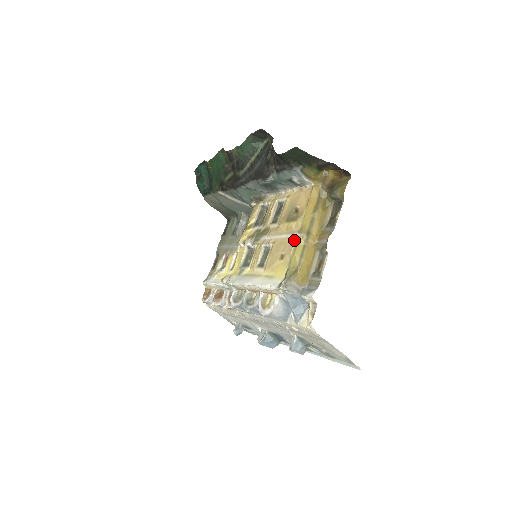
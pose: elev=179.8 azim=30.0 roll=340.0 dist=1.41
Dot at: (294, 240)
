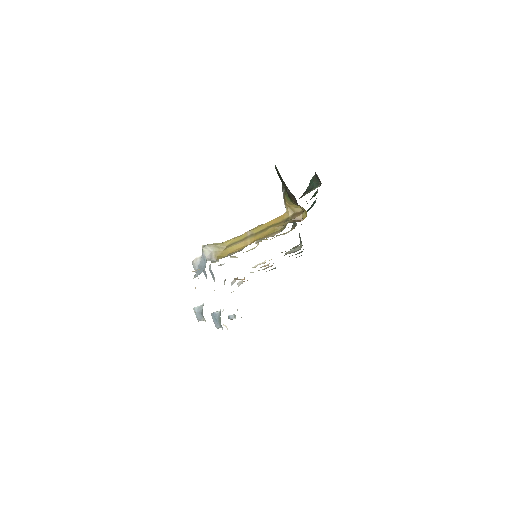
Dot at: (244, 233)
